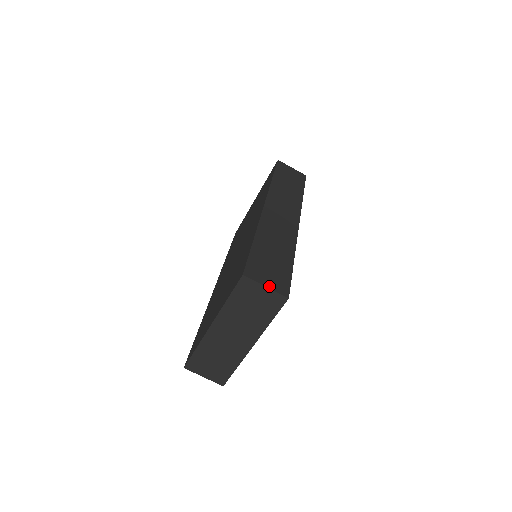
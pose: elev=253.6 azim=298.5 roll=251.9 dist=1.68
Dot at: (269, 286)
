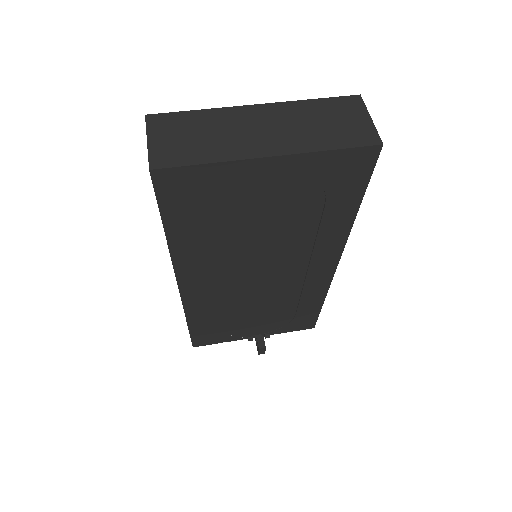
Dot at: (372, 125)
